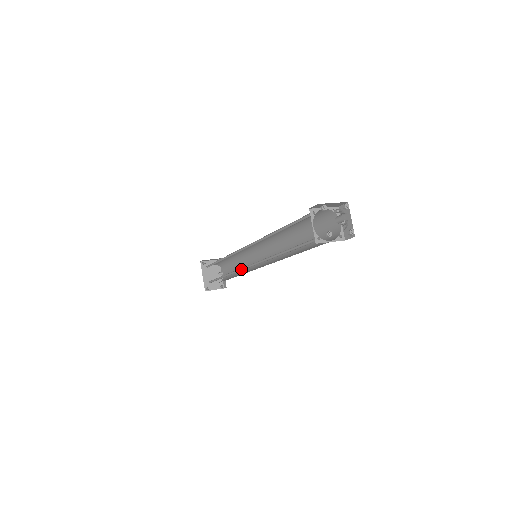
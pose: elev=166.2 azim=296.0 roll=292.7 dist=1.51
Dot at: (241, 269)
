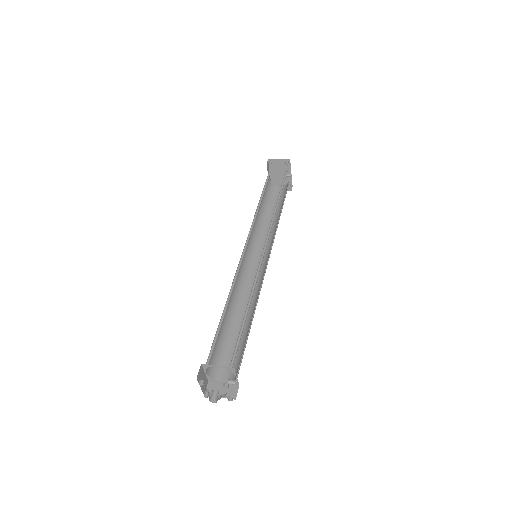
Dot at: (253, 246)
